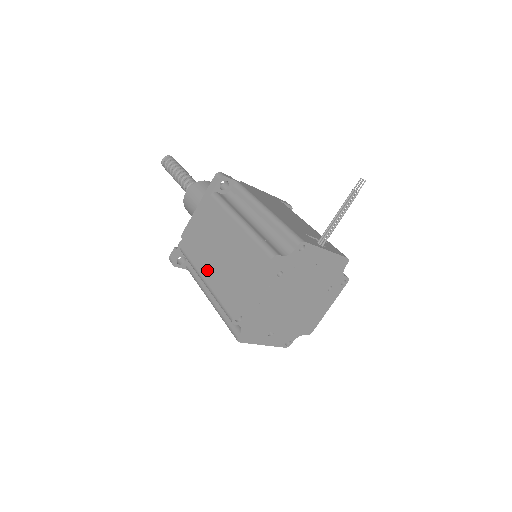
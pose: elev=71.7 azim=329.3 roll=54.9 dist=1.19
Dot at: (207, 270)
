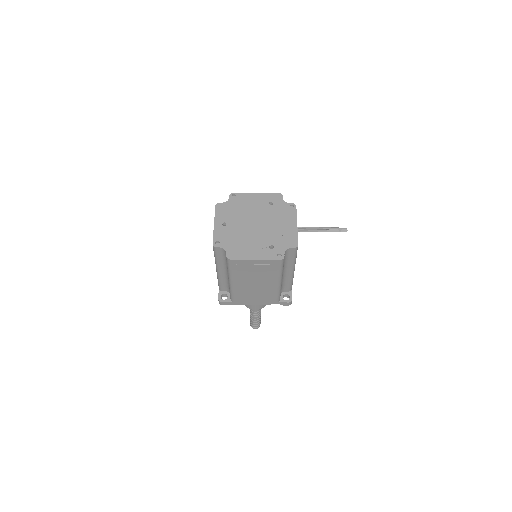
Dot at: occluded
